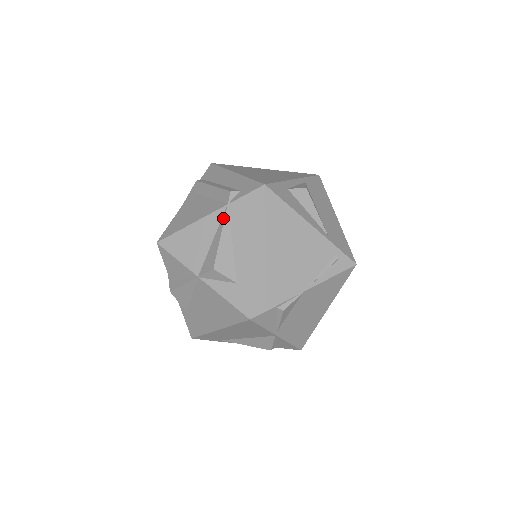
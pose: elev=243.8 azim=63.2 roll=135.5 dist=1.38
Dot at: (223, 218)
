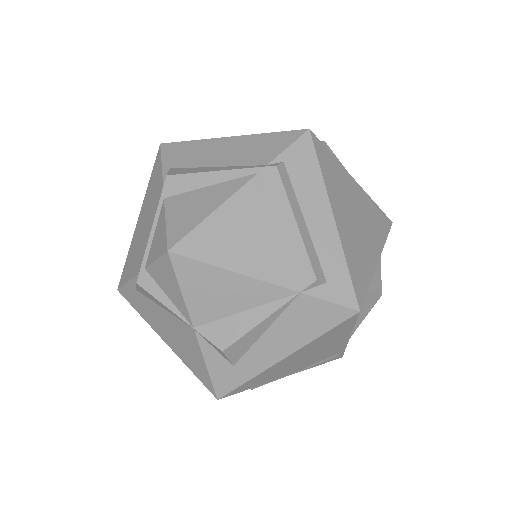
Dot at: (281, 303)
